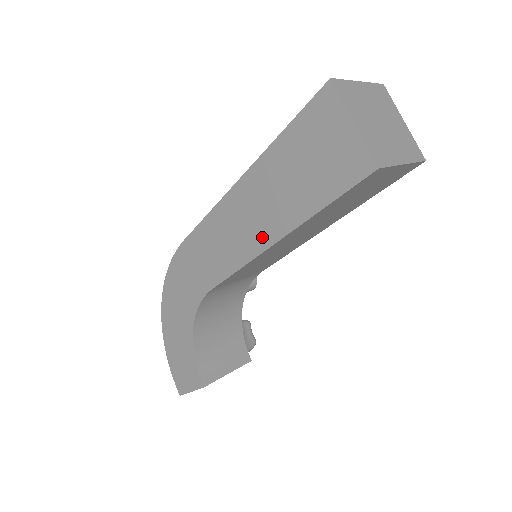
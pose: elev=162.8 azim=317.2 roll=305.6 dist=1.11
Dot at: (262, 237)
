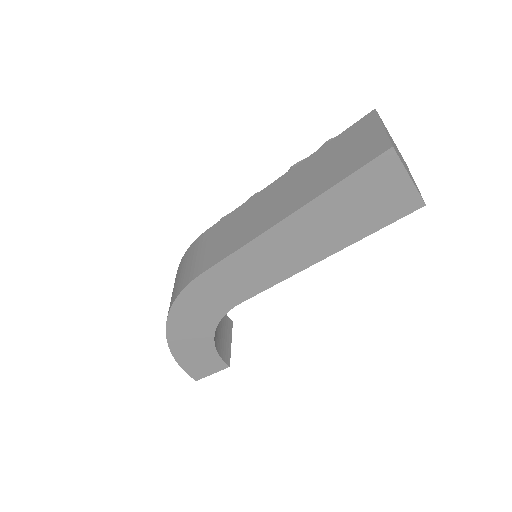
Dot at: (306, 259)
